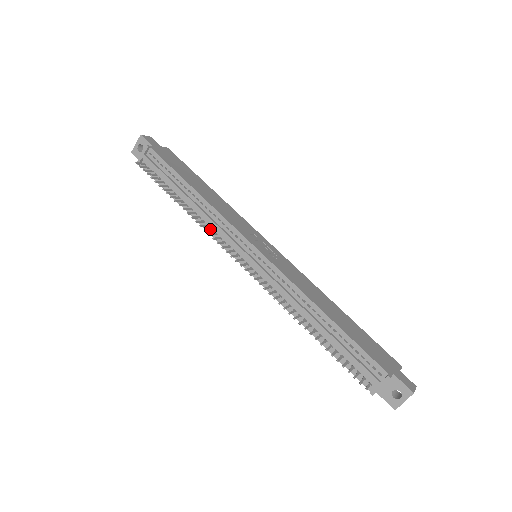
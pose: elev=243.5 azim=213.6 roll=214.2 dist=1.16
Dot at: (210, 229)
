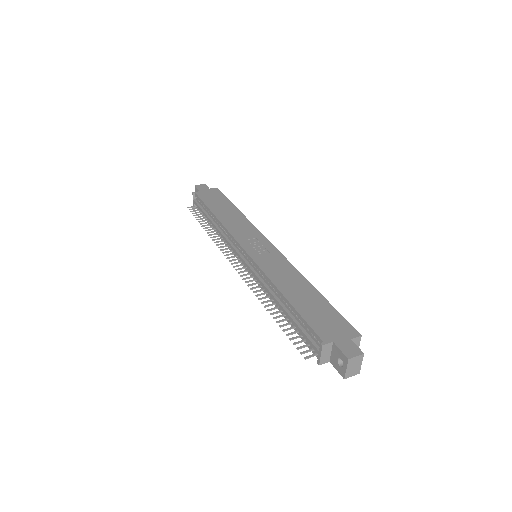
Dot at: (224, 243)
